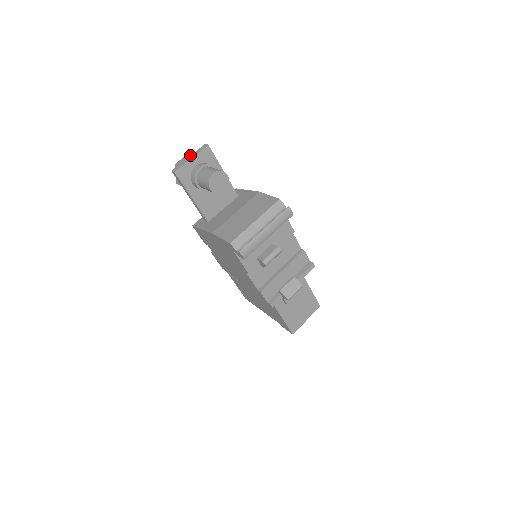
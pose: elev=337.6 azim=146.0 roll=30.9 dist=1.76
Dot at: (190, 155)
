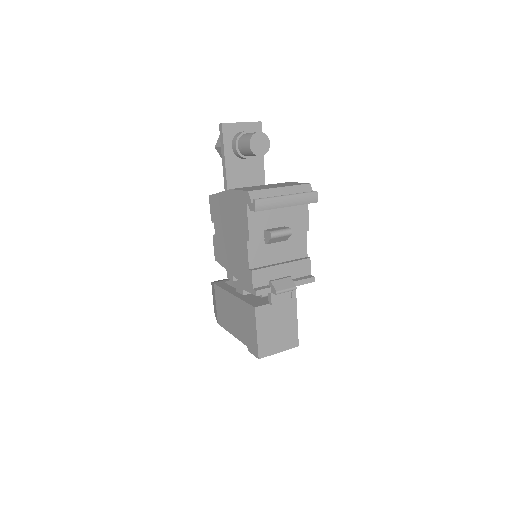
Dot at: occluded
